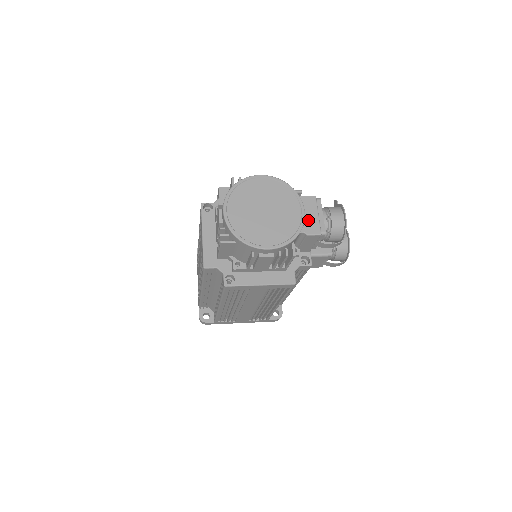
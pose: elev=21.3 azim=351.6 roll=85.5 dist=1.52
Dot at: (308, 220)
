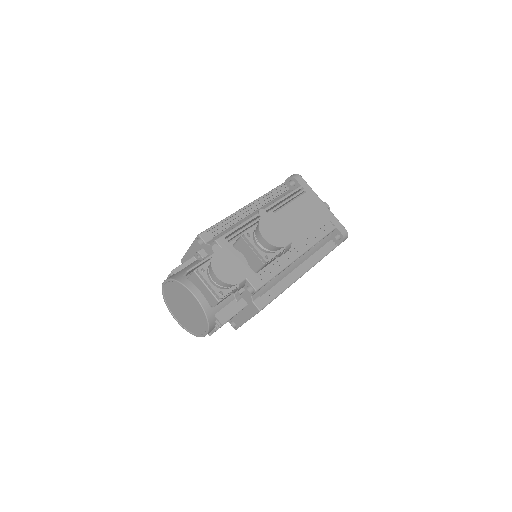
Dot at: (206, 295)
